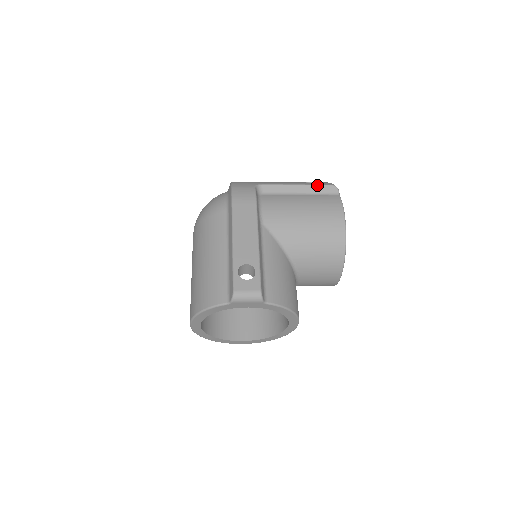
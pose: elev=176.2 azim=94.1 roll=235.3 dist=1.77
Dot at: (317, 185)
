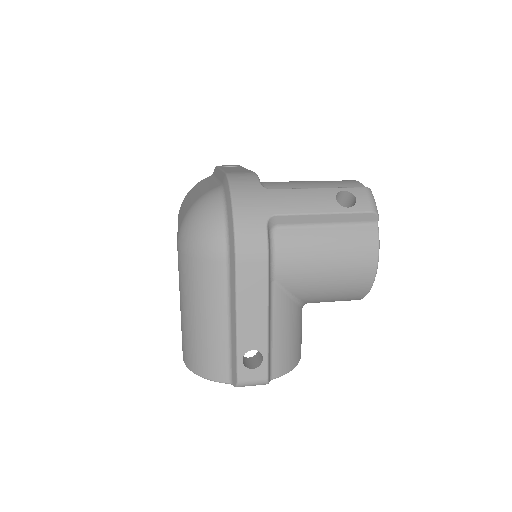
Dot at: (352, 213)
